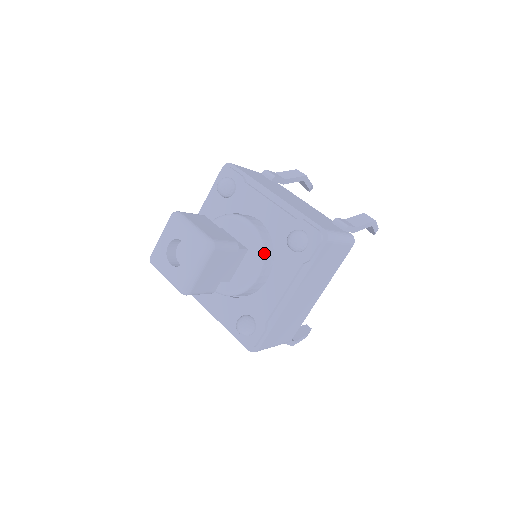
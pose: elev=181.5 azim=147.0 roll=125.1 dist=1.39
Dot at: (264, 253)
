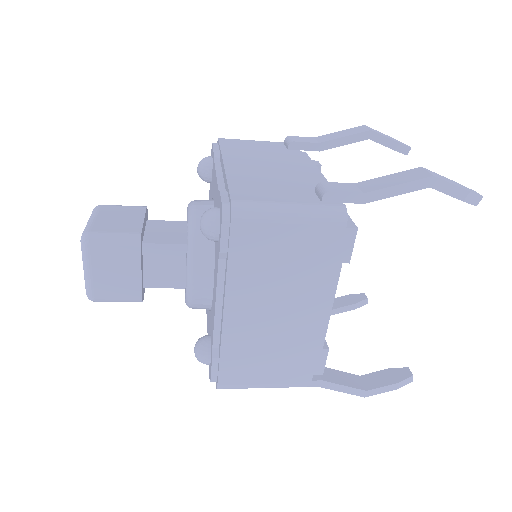
Dot at: (195, 247)
